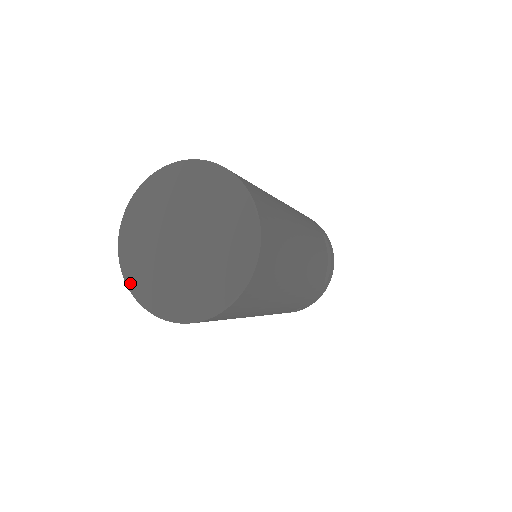
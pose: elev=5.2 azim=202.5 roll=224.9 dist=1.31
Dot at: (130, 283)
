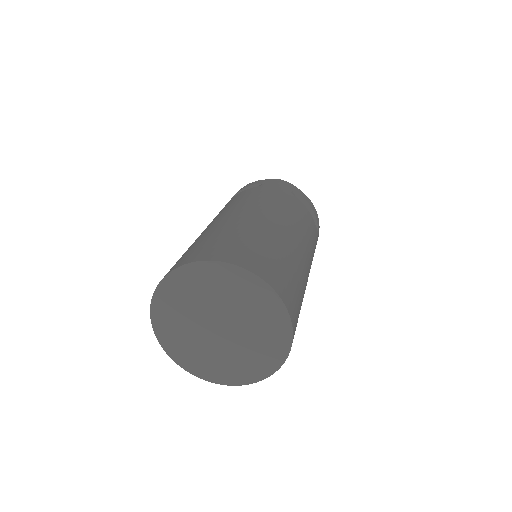
Dot at: (199, 375)
